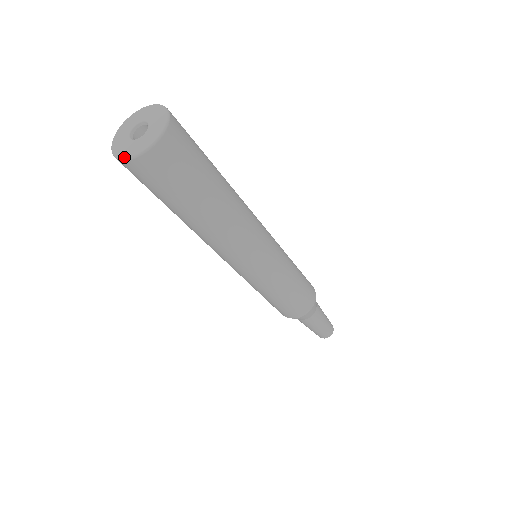
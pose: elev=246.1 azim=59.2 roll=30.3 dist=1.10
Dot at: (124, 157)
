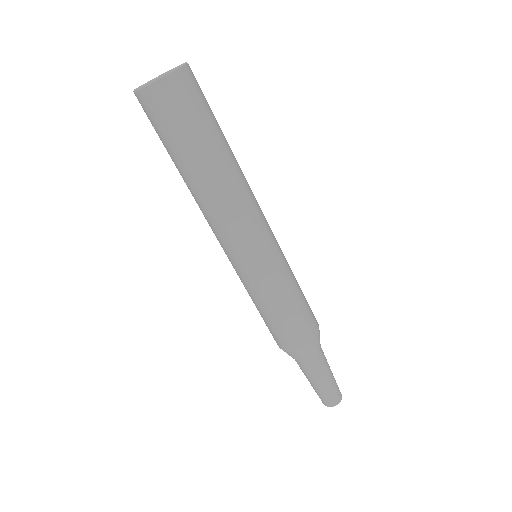
Dot at: (150, 82)
